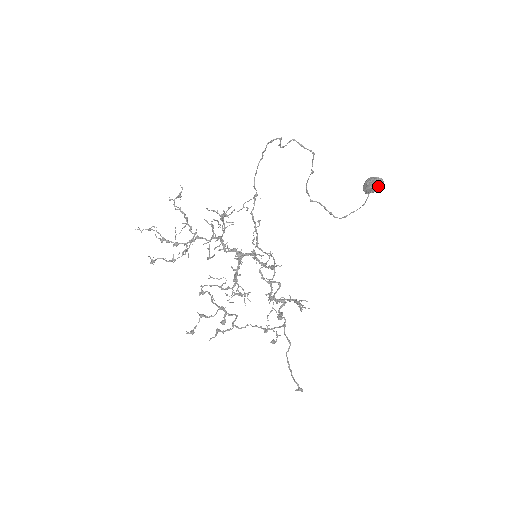
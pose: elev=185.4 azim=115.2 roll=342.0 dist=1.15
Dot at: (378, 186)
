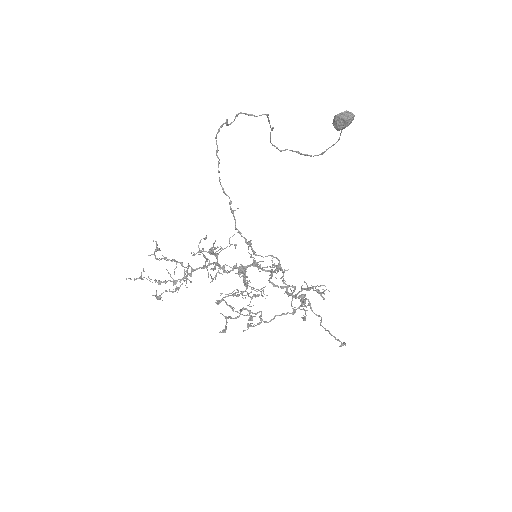
Dot at: (350, 122)
